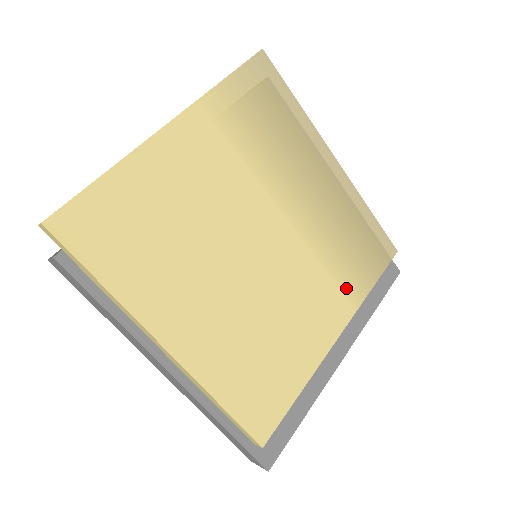
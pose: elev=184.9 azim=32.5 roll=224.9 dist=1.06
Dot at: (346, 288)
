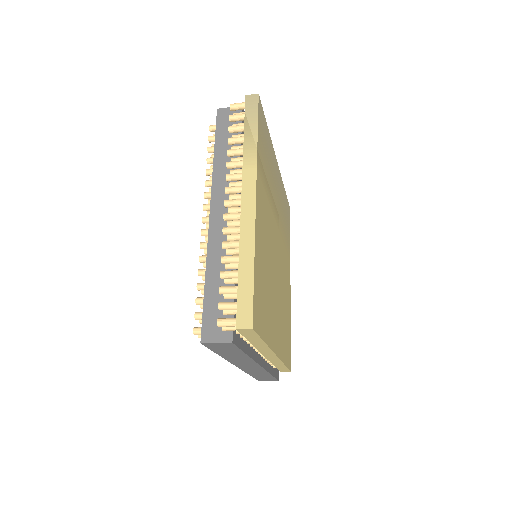
Dot at: (288, 251)
